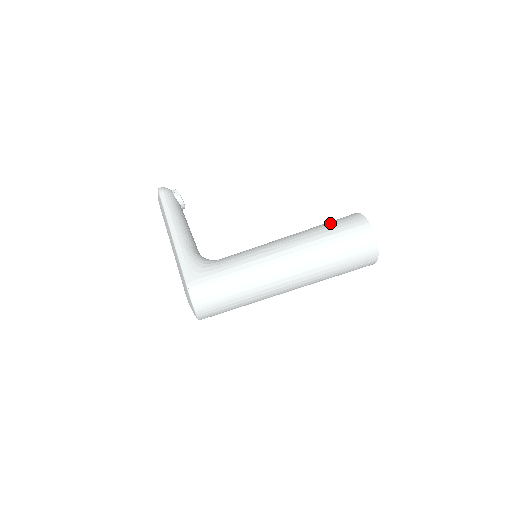
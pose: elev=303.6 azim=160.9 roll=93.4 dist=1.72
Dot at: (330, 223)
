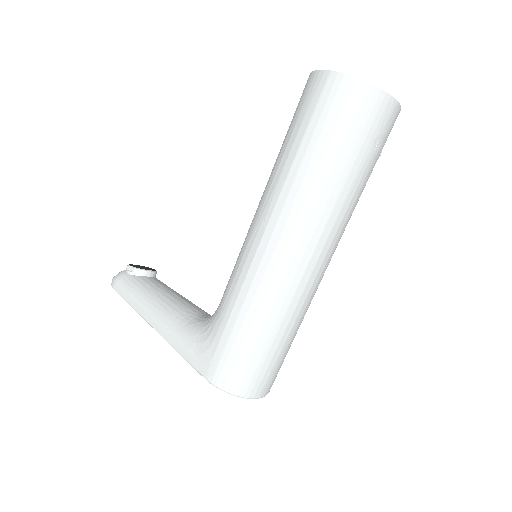
Dot at: (289, 128)
